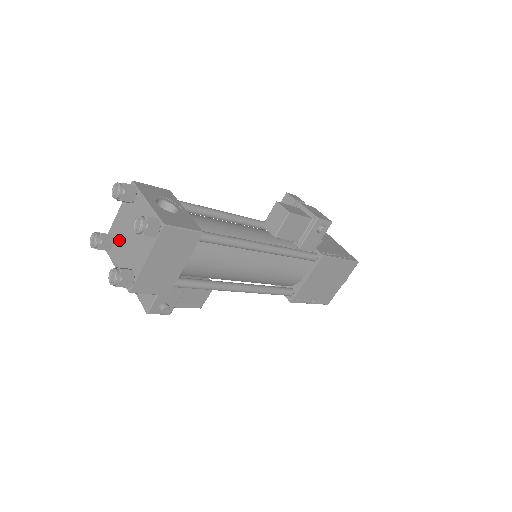
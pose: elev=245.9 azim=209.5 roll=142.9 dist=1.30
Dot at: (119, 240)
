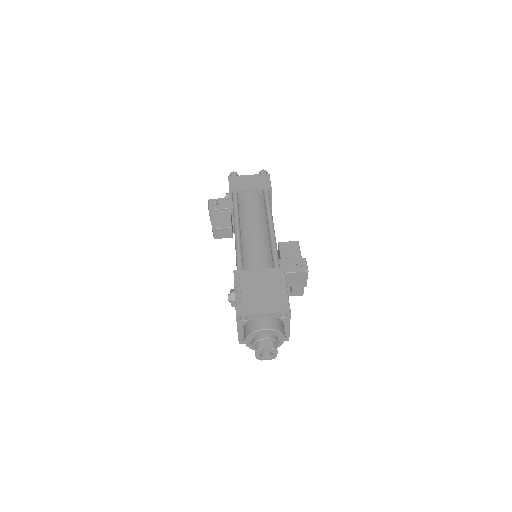
Dot at: occluded
